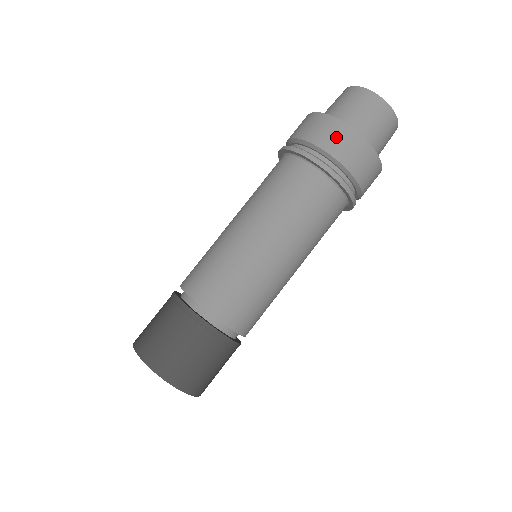
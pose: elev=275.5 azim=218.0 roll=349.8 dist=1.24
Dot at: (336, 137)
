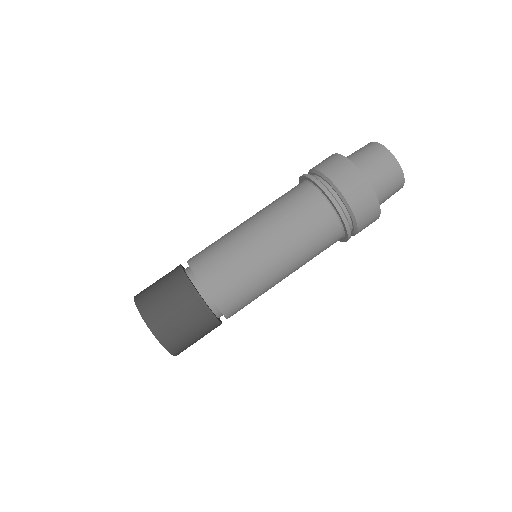
Dot at: (356, 188)
